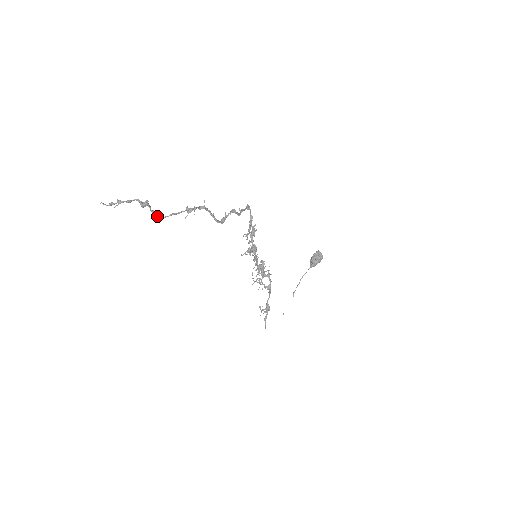
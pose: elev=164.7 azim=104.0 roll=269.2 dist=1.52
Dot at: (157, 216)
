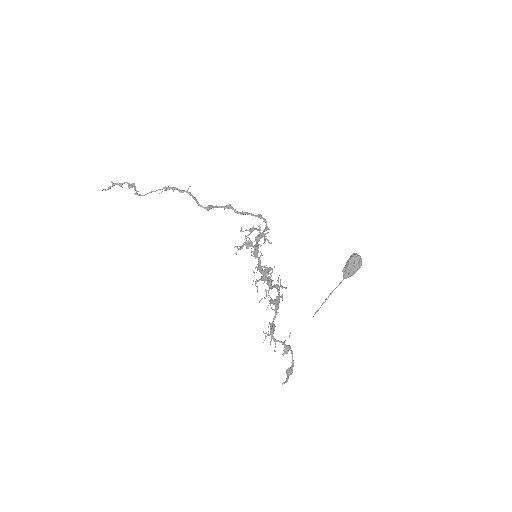
Dot at: (139, 195)
